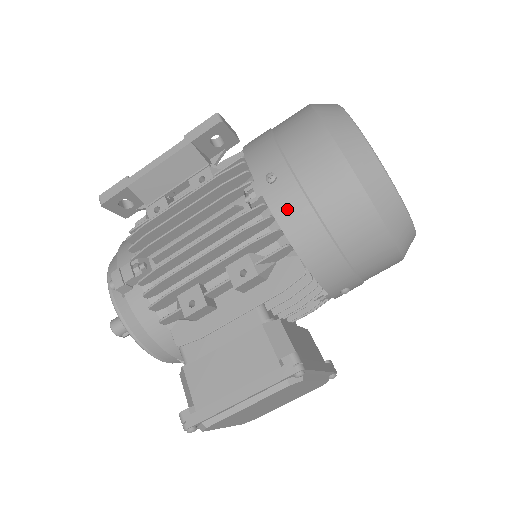
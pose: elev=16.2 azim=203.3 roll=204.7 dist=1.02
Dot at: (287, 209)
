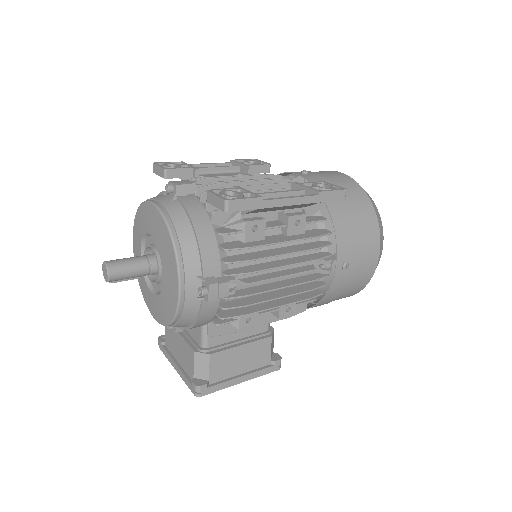
Dot at: (337, 287)
